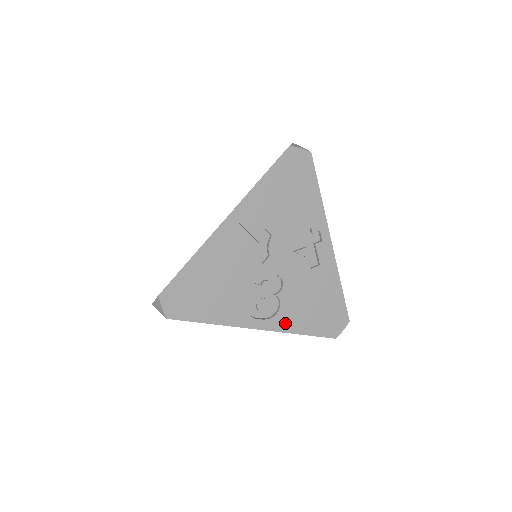
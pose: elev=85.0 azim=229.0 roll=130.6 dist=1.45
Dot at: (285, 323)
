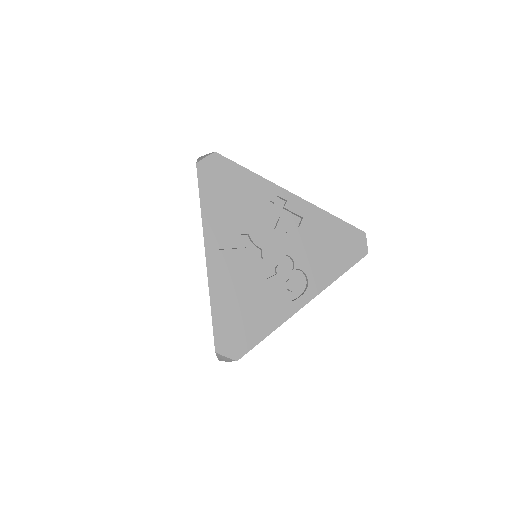
Dot at: (321, 281)
